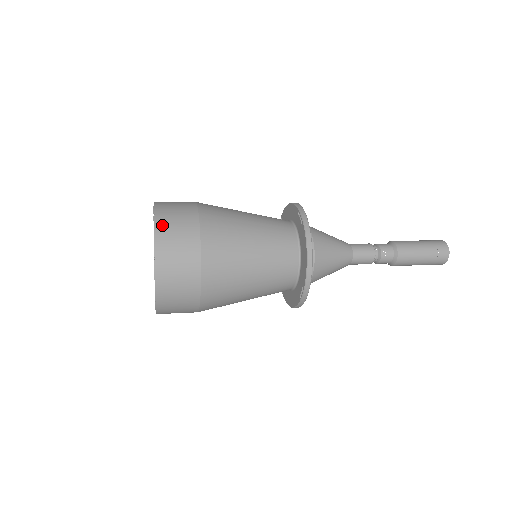
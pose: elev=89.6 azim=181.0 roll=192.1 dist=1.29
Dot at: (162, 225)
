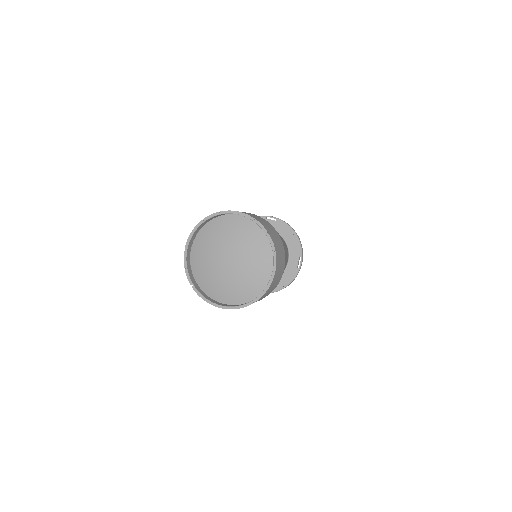
Dot at: (274, 282)
